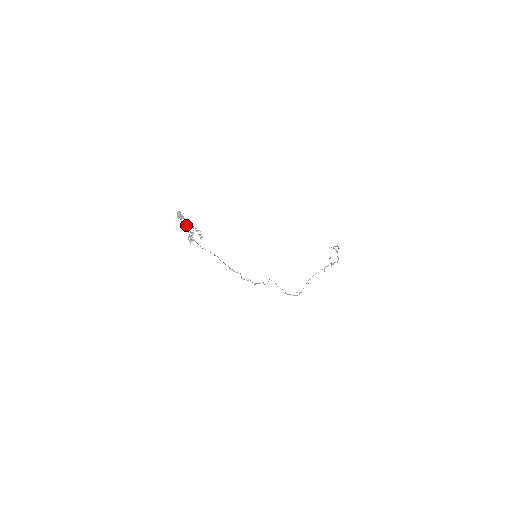
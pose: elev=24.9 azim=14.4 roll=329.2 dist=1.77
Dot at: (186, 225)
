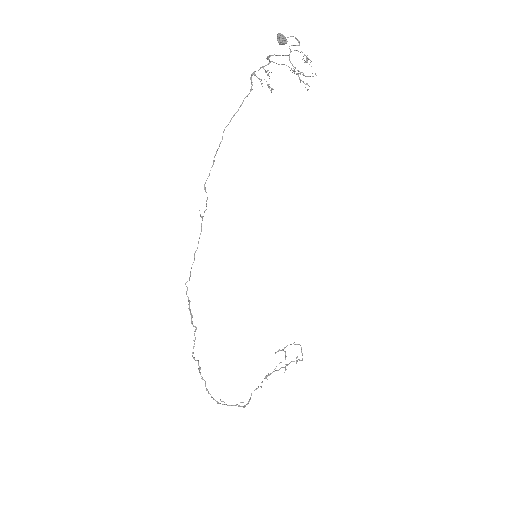
Dot at: (267, 71)
